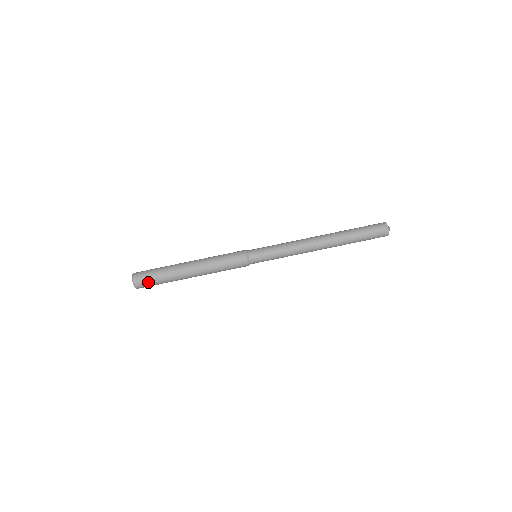
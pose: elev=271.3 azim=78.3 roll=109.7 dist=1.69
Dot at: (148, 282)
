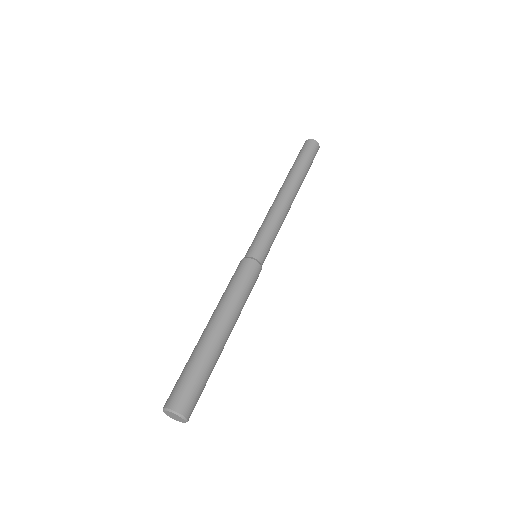
Dot at: (197, 396)
